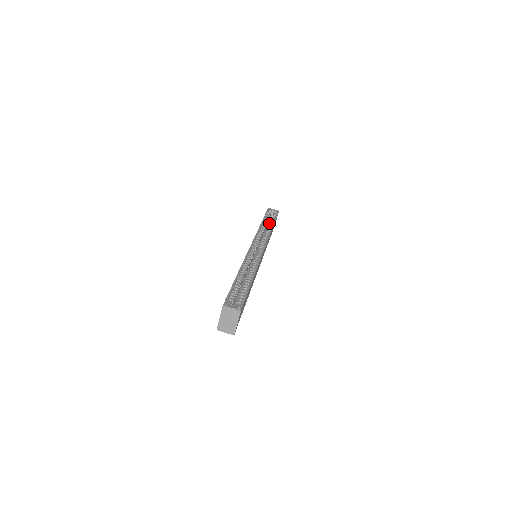
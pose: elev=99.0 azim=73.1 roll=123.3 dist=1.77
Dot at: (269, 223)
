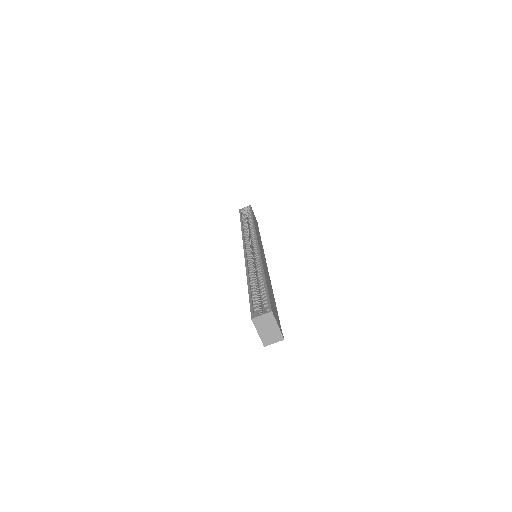
Dot at: occluded
